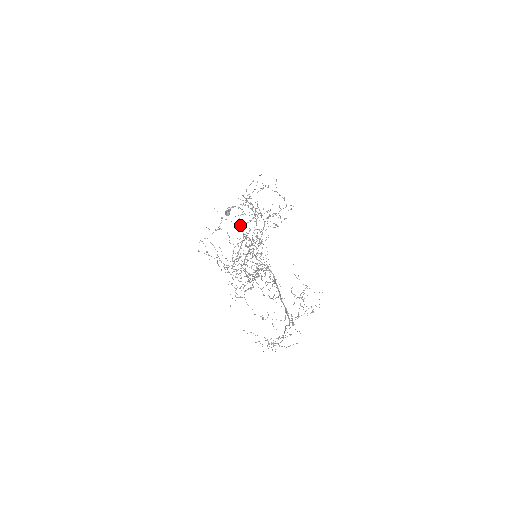
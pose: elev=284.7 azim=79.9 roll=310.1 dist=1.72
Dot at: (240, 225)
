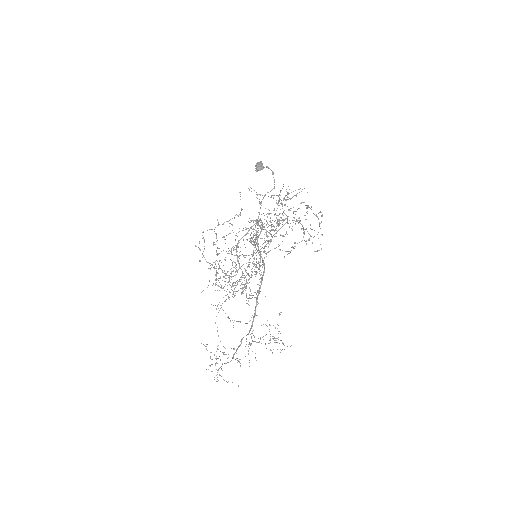
Dot at: (261, 205)
